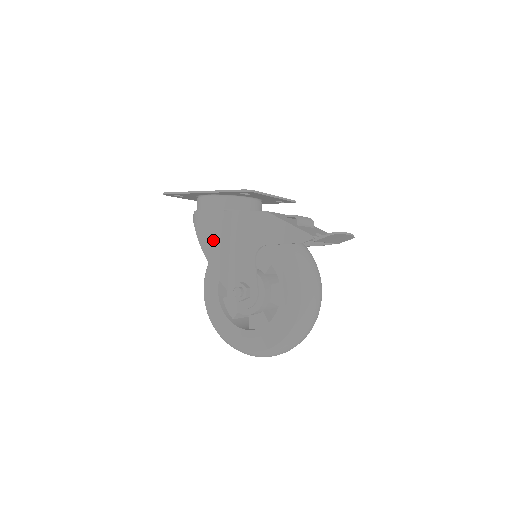
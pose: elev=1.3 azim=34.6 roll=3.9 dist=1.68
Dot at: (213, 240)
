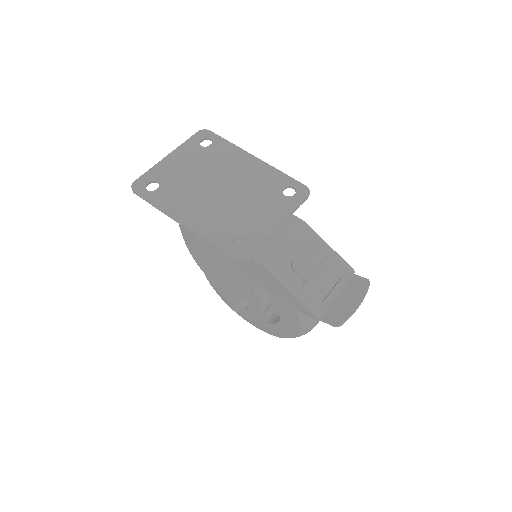
Dot at: (204, 258)
